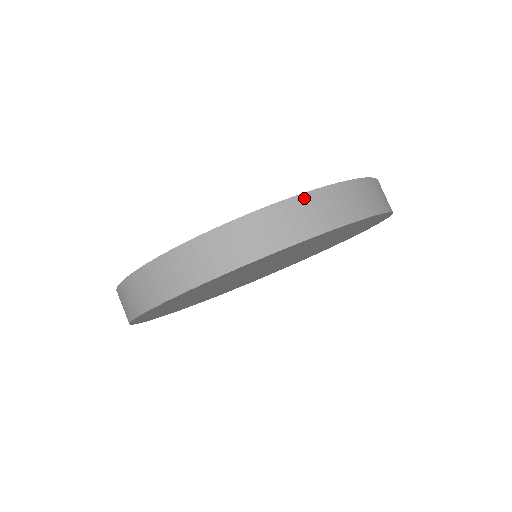
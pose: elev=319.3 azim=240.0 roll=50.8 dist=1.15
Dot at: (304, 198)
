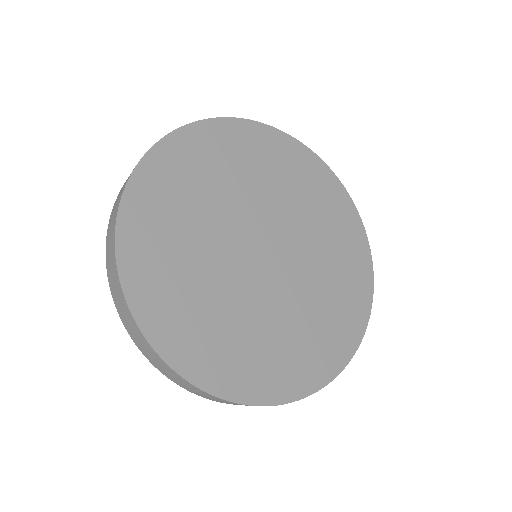
Dot at: occluded
